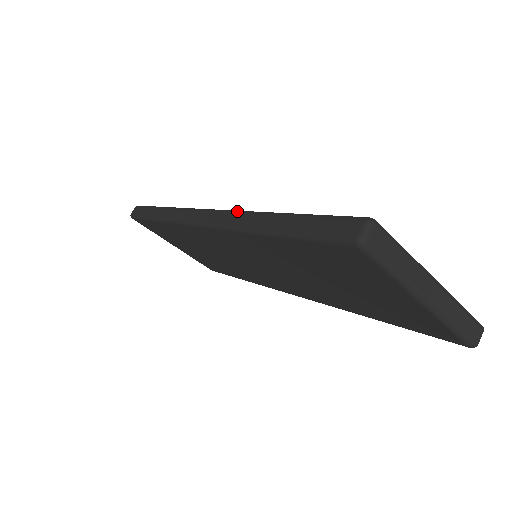
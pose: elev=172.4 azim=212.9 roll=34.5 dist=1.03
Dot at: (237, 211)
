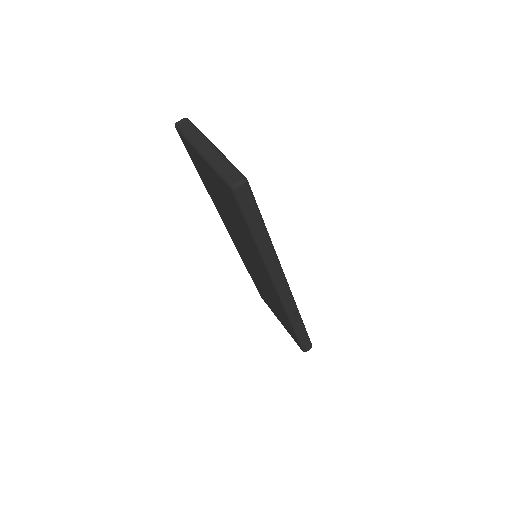
Dot at: occluded
